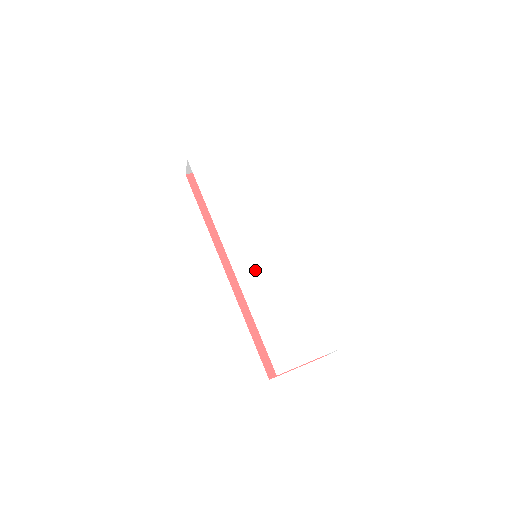
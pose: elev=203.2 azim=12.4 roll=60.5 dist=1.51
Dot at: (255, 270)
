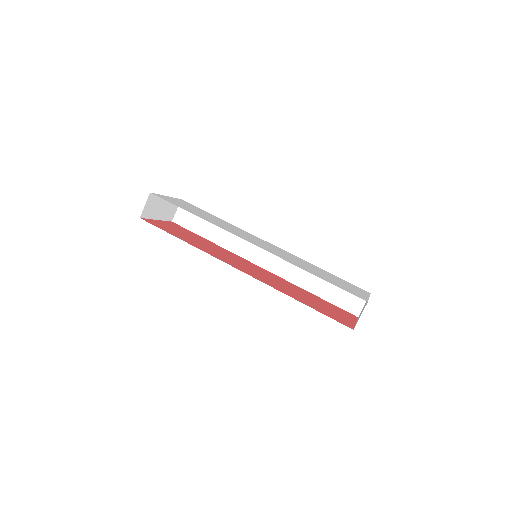
Dot at: (274, 251)
